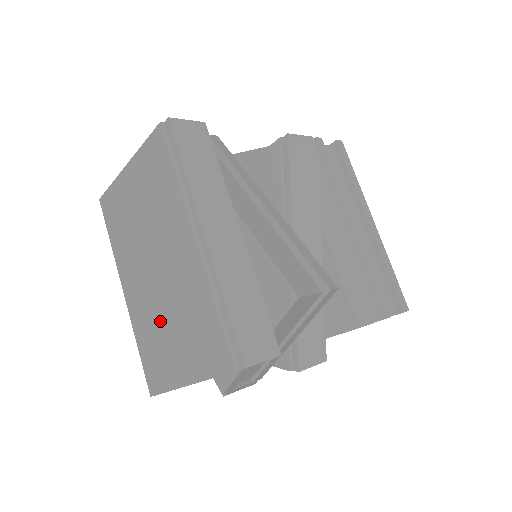
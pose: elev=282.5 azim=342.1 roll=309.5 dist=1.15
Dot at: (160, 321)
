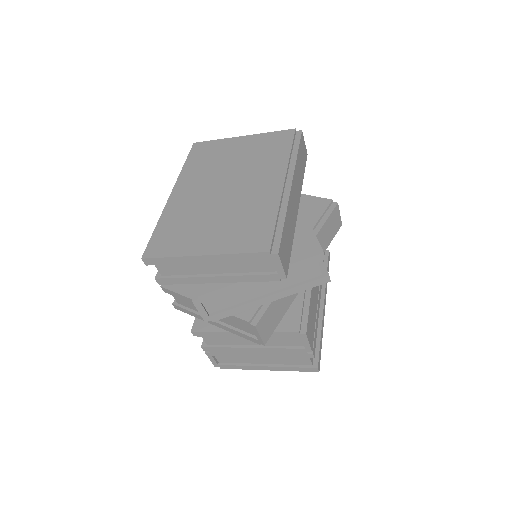
Dot at: (204, 215)
